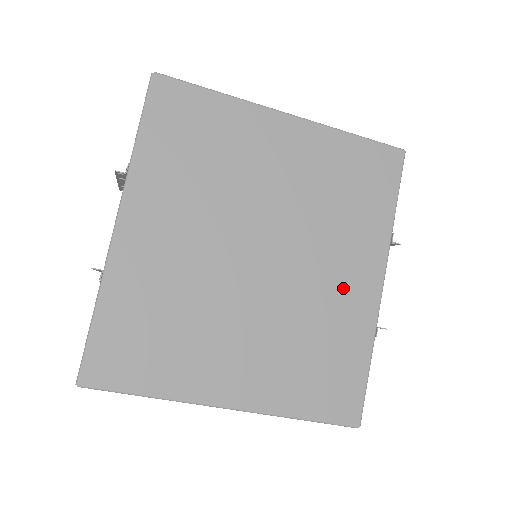
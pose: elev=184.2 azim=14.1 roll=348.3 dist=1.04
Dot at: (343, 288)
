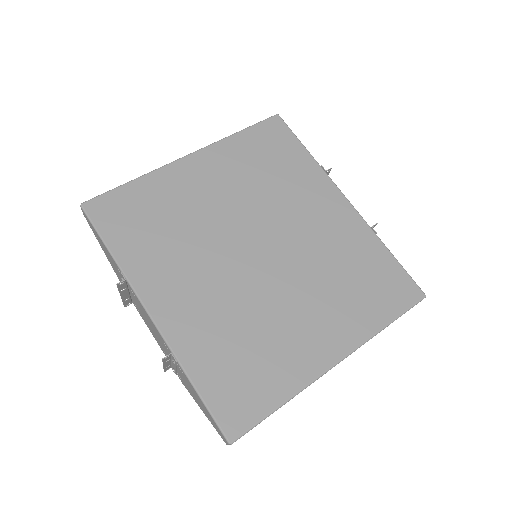
Dot at: (327, 224)
